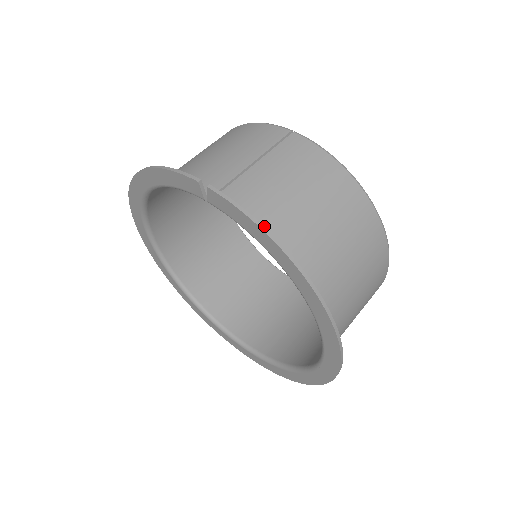
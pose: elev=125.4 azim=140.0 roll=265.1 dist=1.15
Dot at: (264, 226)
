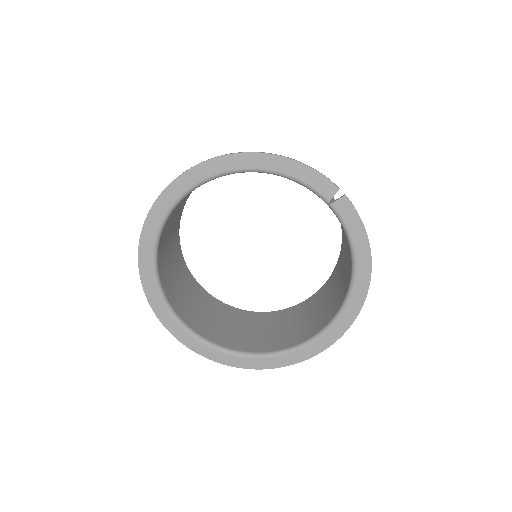
Dot at: occluded
